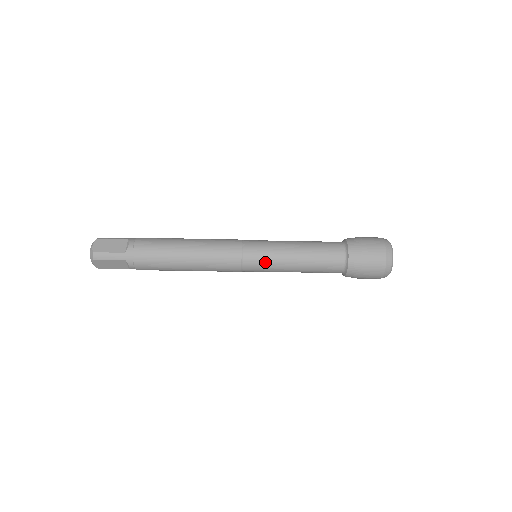
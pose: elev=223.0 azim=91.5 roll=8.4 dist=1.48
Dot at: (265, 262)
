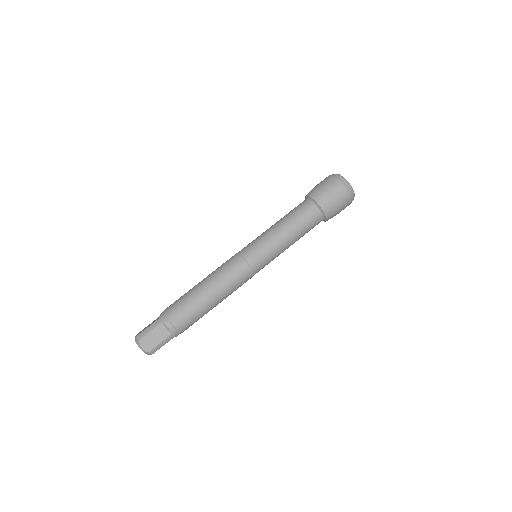
Dot at: (259, 245)
